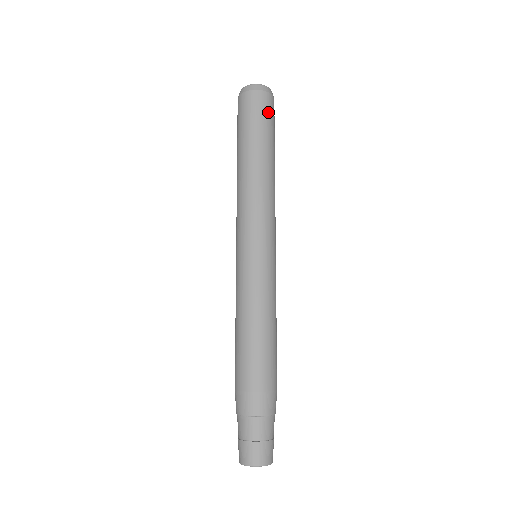
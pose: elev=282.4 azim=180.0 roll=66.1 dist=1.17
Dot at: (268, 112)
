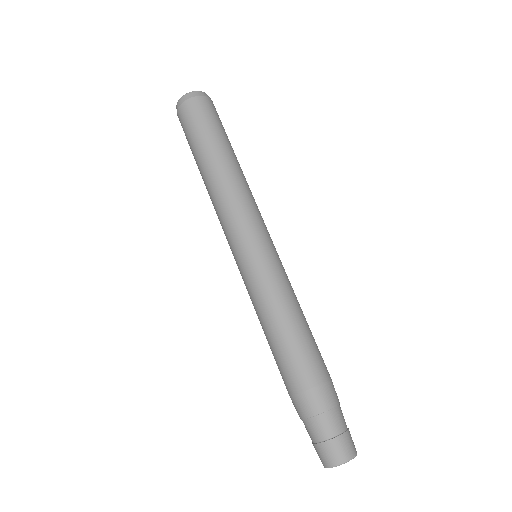
Dot at: (219, 118)
